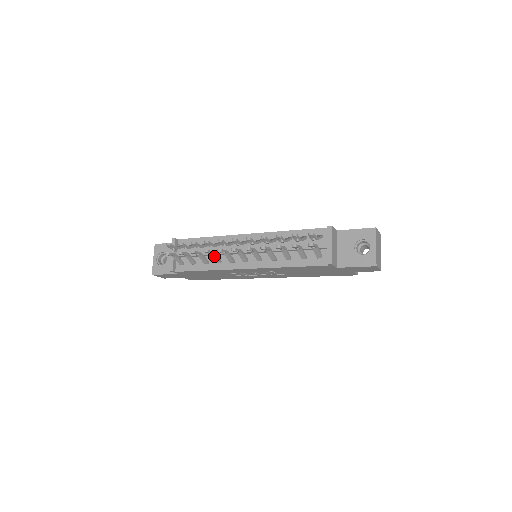
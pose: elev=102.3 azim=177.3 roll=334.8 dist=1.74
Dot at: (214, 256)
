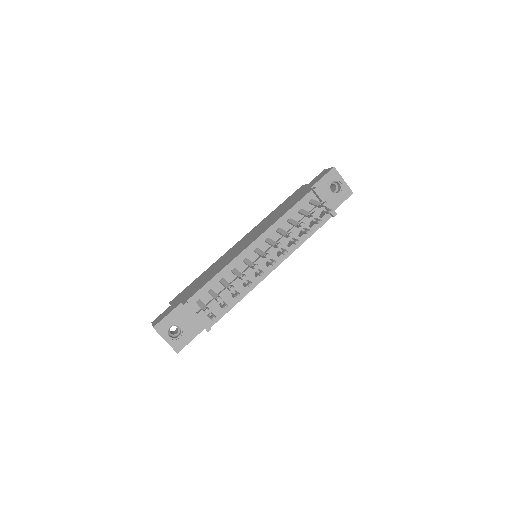
Dot at: (247, 283)
